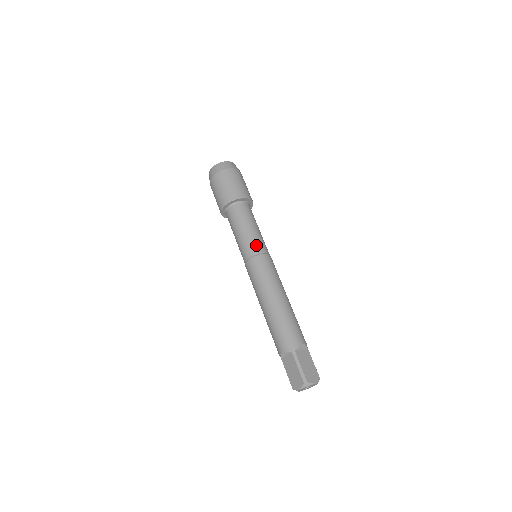
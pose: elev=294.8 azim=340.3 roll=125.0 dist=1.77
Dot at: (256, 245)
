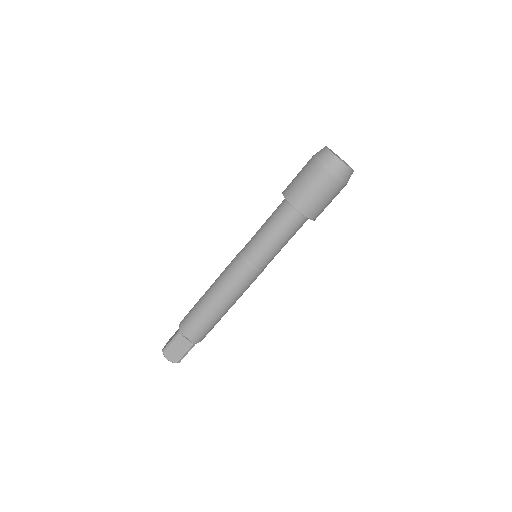
Dot at: (253, 252)
